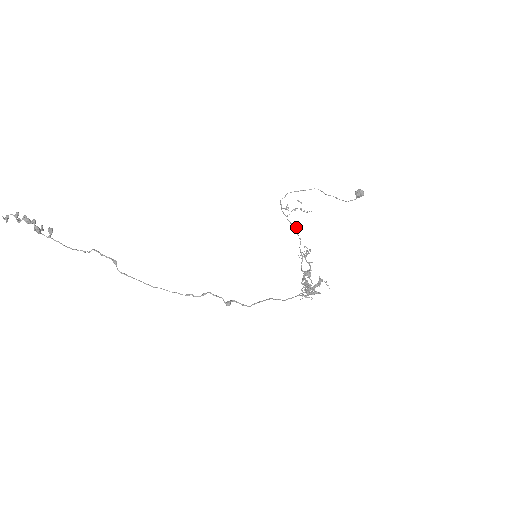
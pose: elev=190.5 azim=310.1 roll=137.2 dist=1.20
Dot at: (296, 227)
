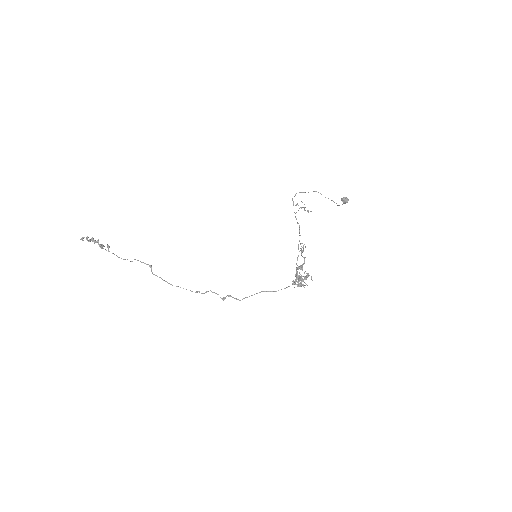
Dot at: (299, 225)
